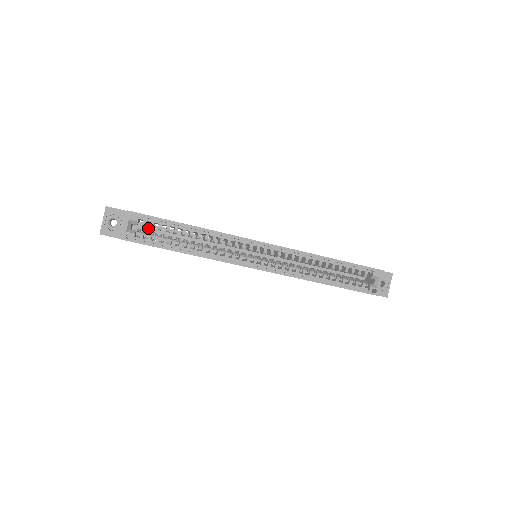
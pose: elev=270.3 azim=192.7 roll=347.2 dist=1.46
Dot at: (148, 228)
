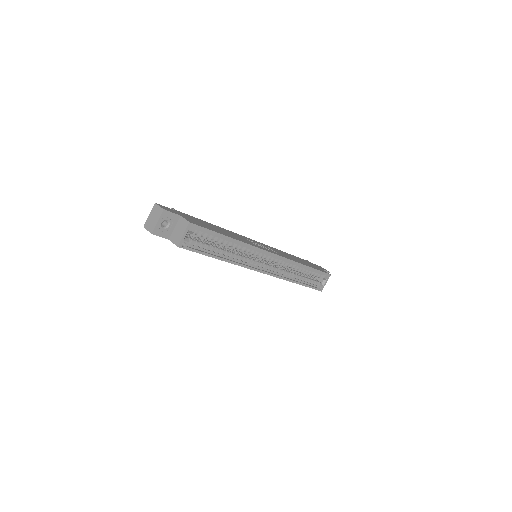
Dot at: occluded
